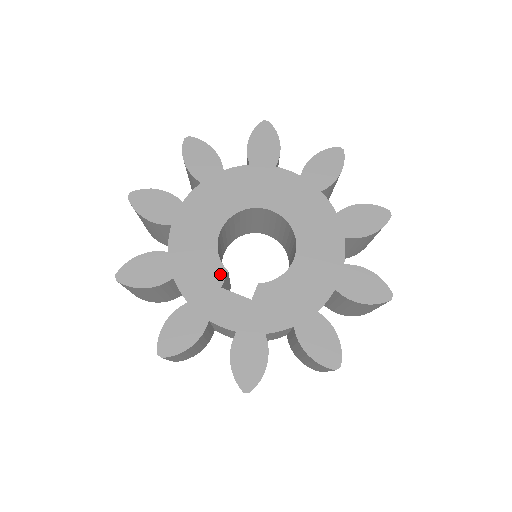
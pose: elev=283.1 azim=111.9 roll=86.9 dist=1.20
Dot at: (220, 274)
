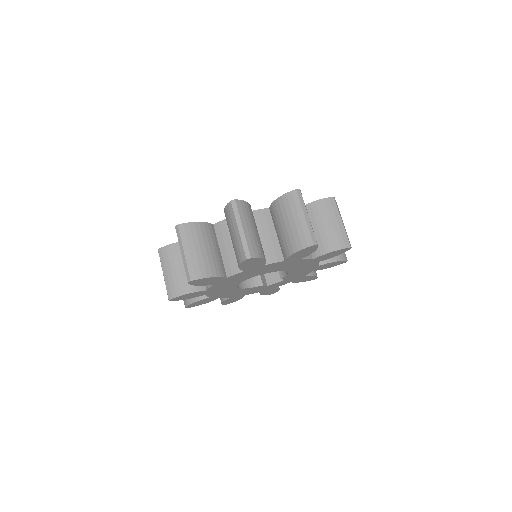
Dot at: (261, 287)
